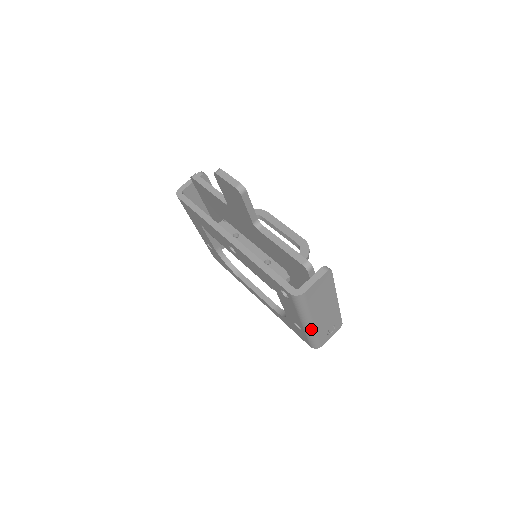
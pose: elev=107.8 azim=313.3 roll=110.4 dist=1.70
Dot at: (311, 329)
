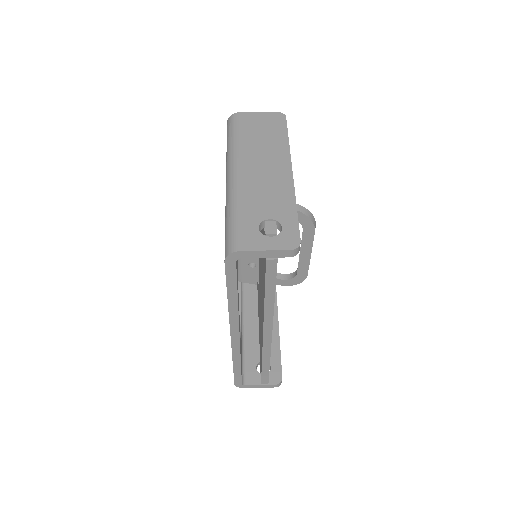
Dot at: (232, 186)
